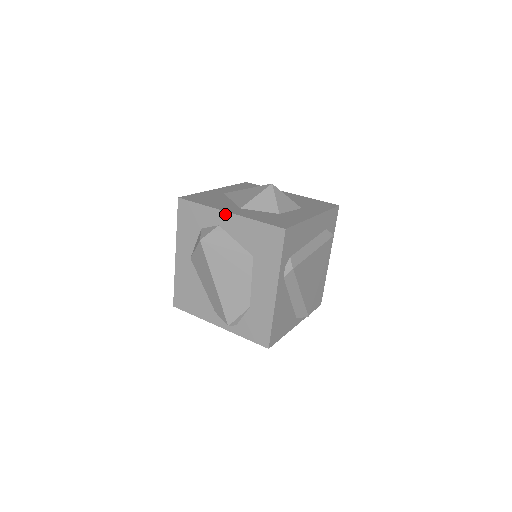
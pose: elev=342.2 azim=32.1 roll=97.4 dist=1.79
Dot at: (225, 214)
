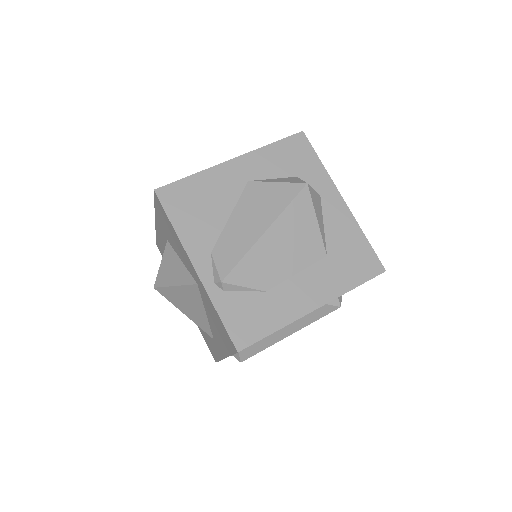
Dot at: (339, 196)
